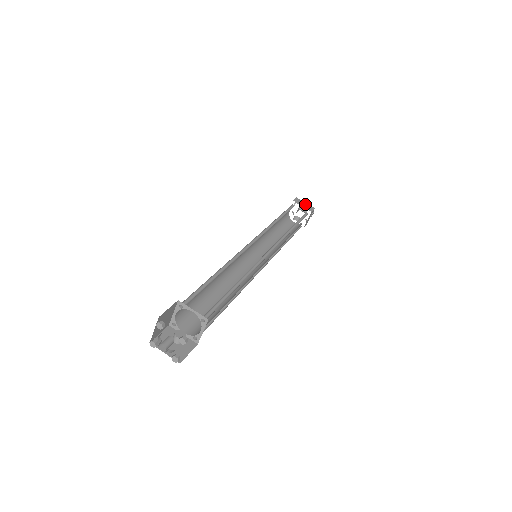
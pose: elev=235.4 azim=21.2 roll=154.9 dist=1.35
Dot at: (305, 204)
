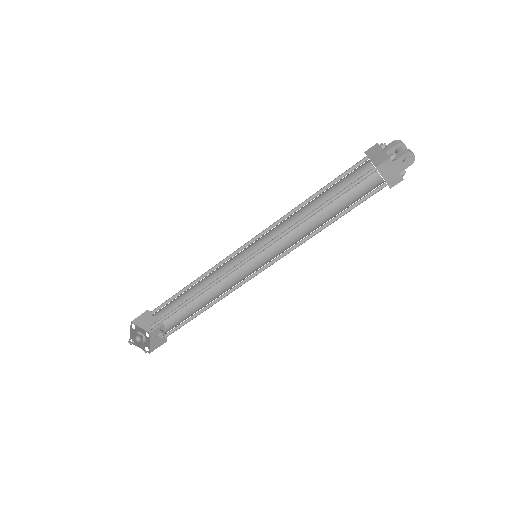
Dot at: (378, 154)
